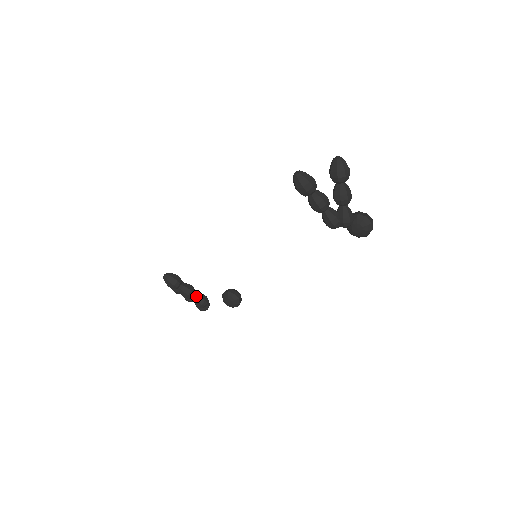
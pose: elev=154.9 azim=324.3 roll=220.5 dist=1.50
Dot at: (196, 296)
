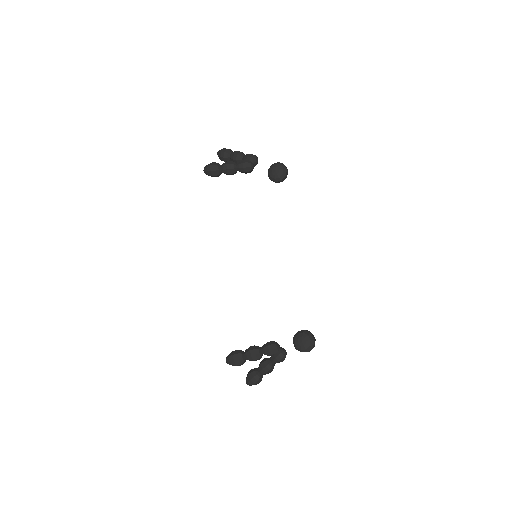
Dot at: (263, 346)
